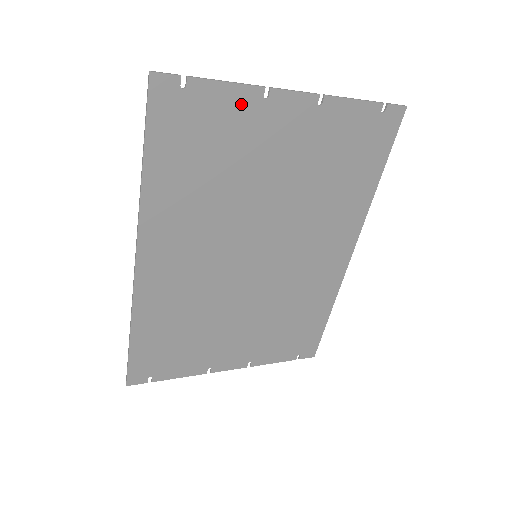
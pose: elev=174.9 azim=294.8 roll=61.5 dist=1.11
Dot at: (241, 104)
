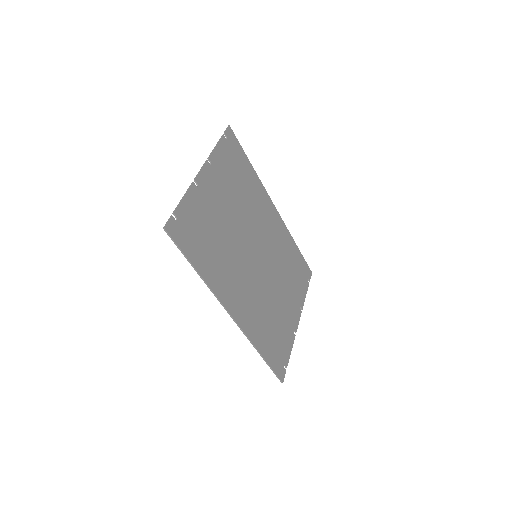
Dot at: (194, 199)
